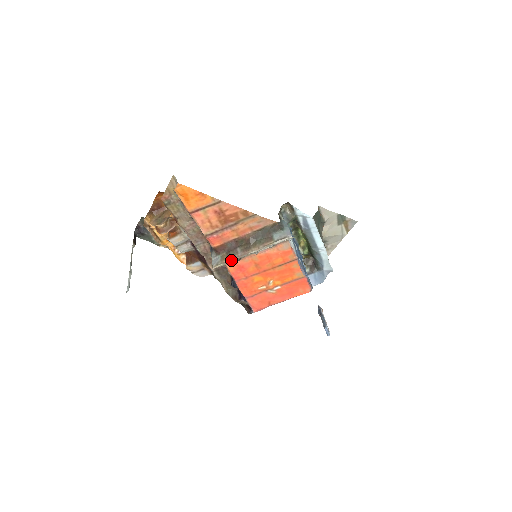
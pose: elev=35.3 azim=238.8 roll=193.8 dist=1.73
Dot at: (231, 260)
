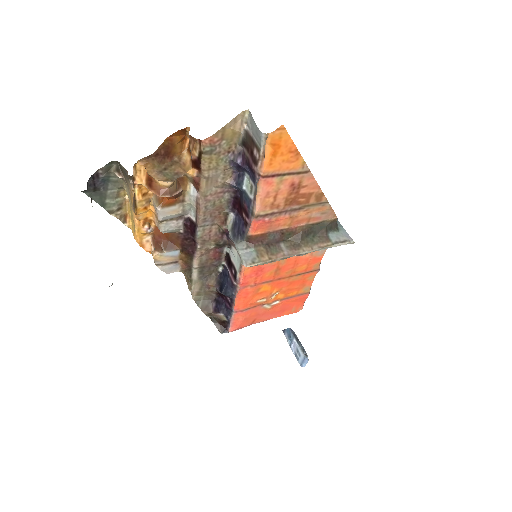
Dot at: (275, 259)
